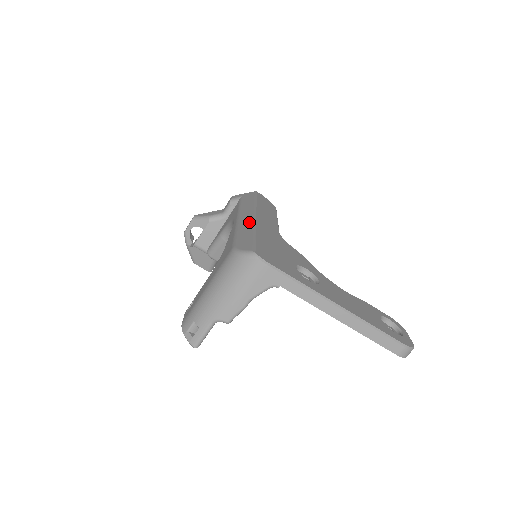
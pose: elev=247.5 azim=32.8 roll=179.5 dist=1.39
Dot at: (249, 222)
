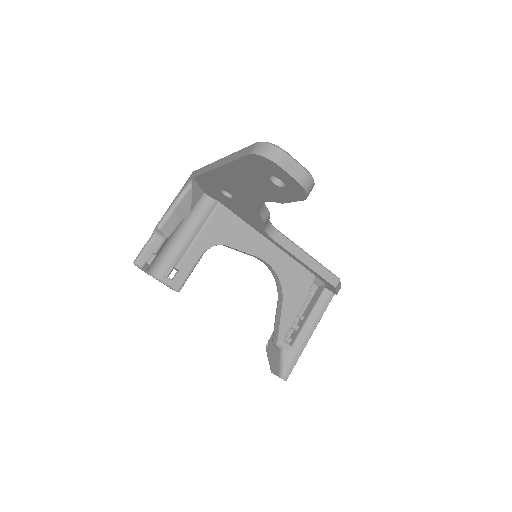
Dot at: occluded
